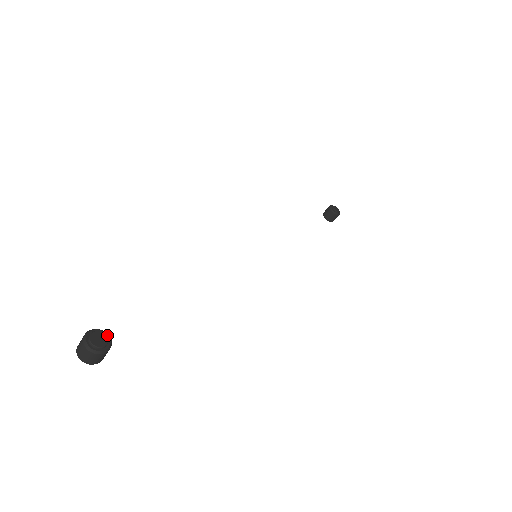
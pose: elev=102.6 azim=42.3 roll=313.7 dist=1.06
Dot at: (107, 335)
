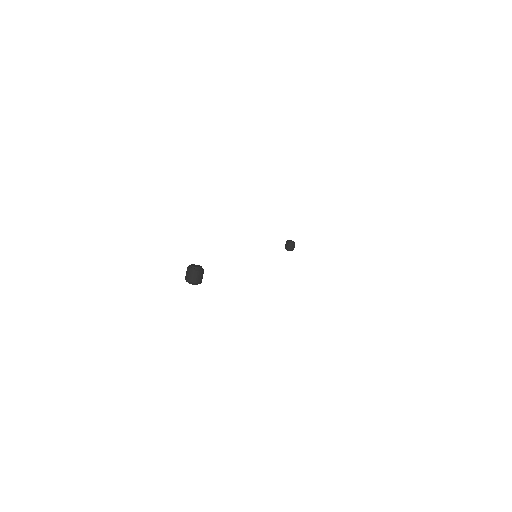
Dot at: (199, 266)
